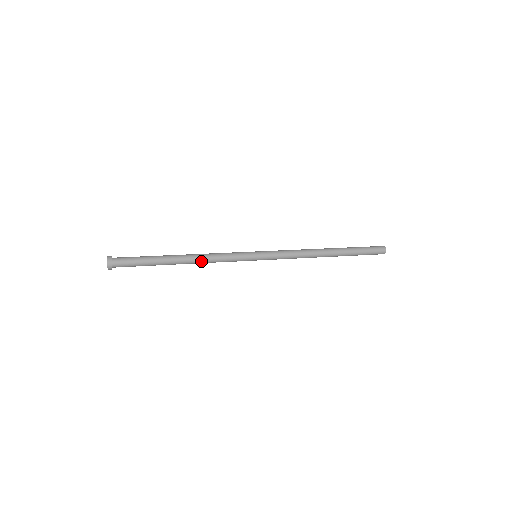
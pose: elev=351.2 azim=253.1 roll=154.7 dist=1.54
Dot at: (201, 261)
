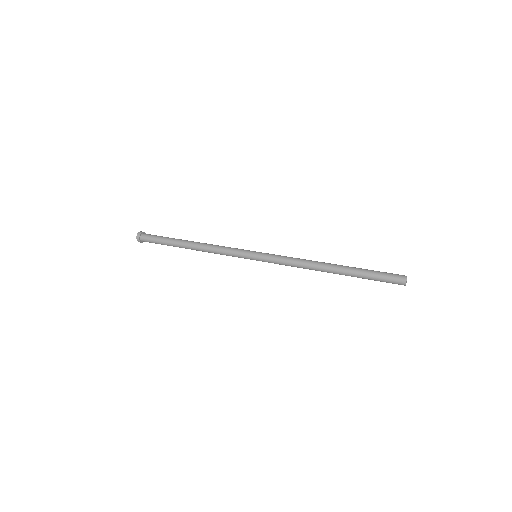
Dot at: (205, 250)
